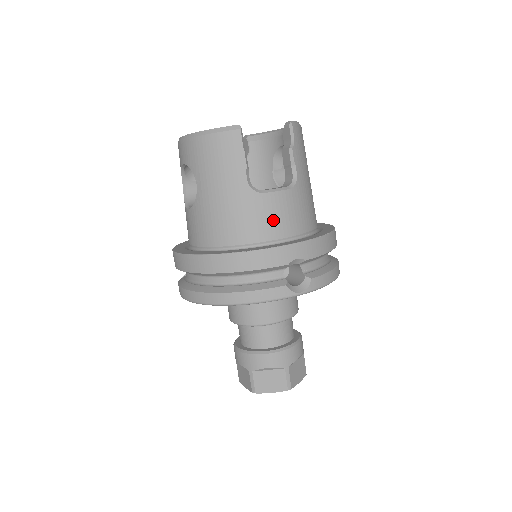
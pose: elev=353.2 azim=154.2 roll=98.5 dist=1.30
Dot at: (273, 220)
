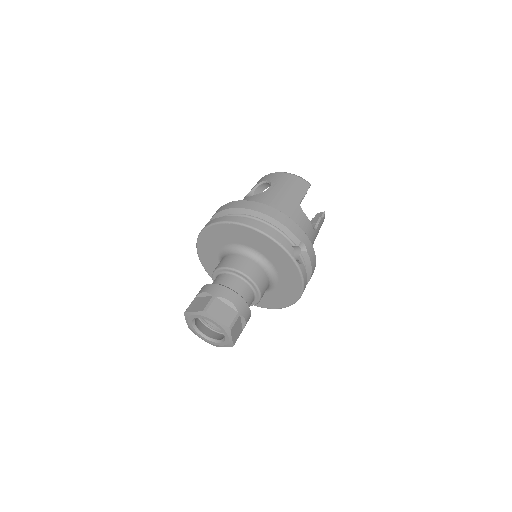
Dot at: (300, 226)
